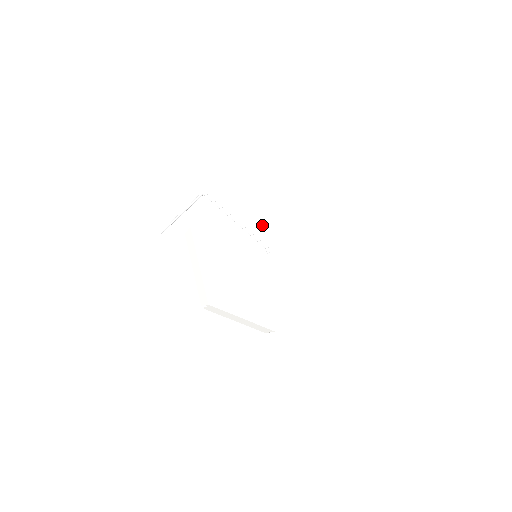
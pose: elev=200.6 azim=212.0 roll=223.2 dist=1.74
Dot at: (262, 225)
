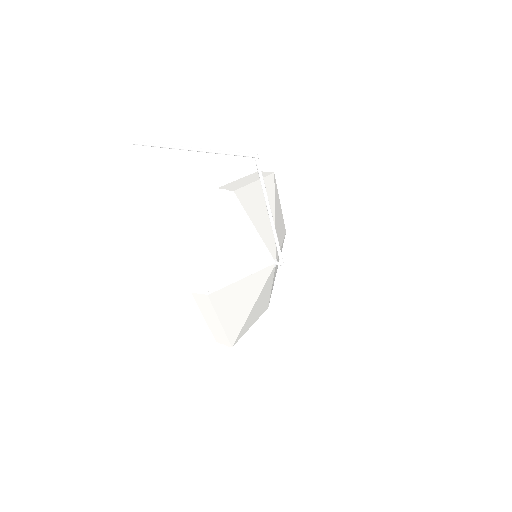
Dot at: (277, 226)
